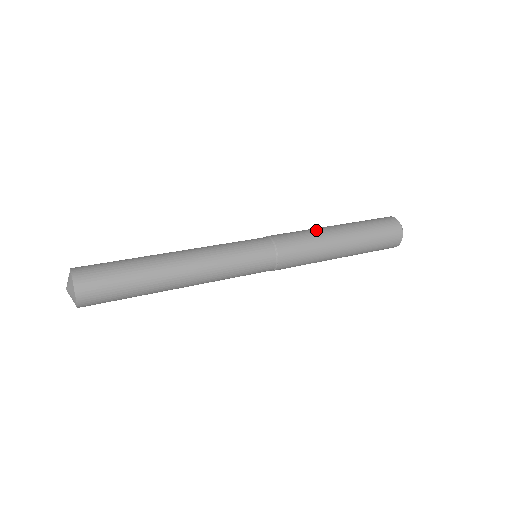
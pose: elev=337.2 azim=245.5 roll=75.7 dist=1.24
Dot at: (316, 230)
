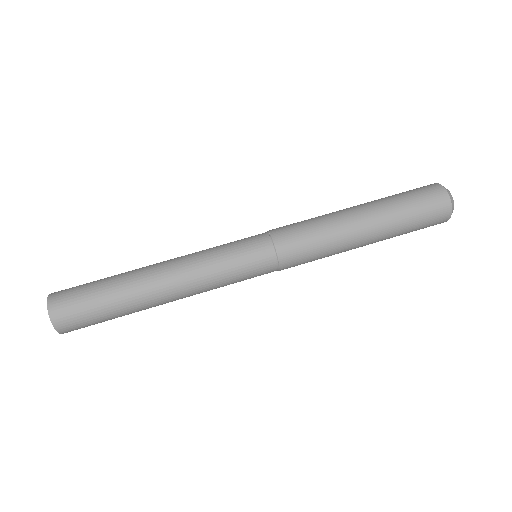
Dot at: (339, 249)
